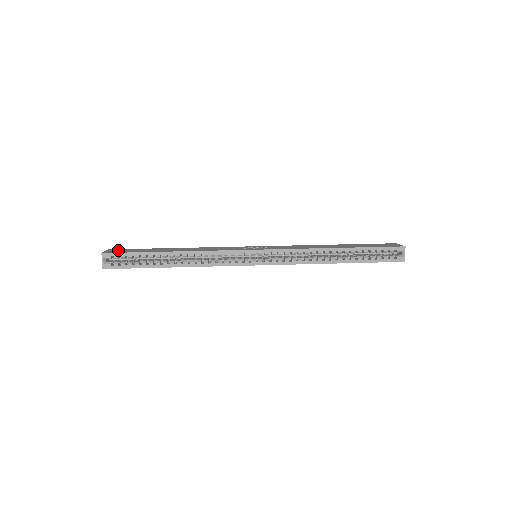
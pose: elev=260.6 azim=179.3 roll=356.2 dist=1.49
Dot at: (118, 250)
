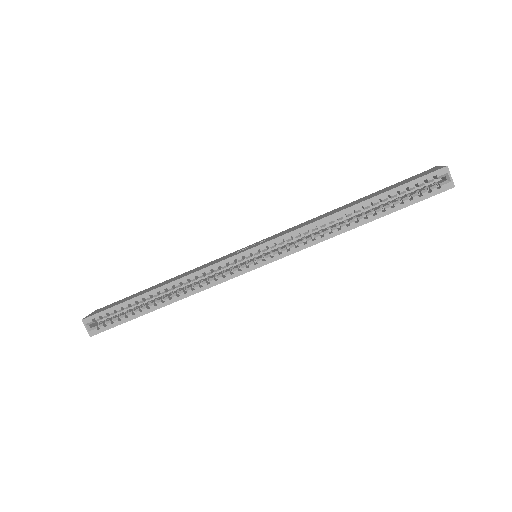
Dot at: (102, 308)
